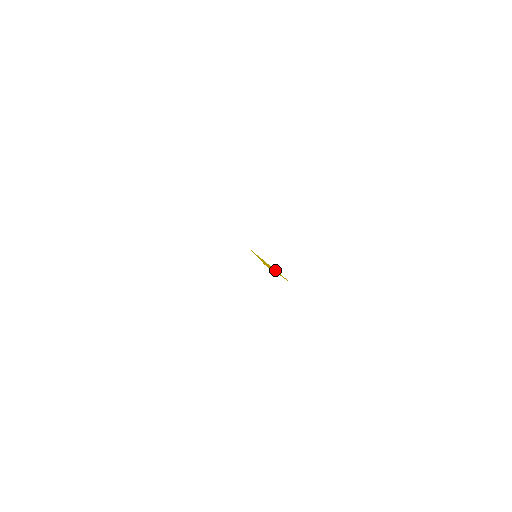
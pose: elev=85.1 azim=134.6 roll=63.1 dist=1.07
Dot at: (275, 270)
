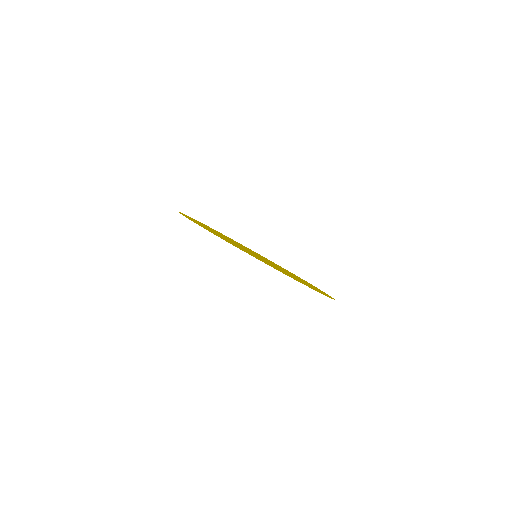
Dot at: occluded
